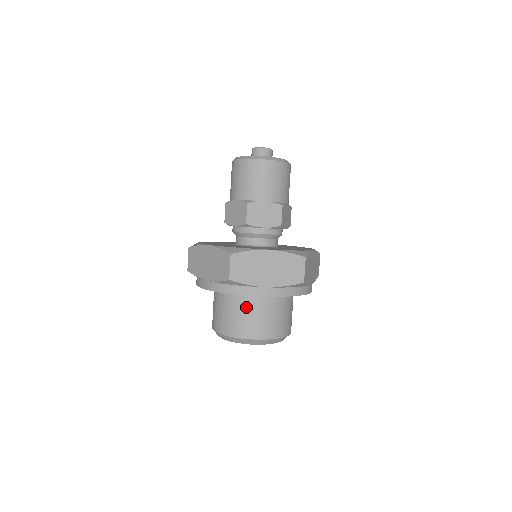
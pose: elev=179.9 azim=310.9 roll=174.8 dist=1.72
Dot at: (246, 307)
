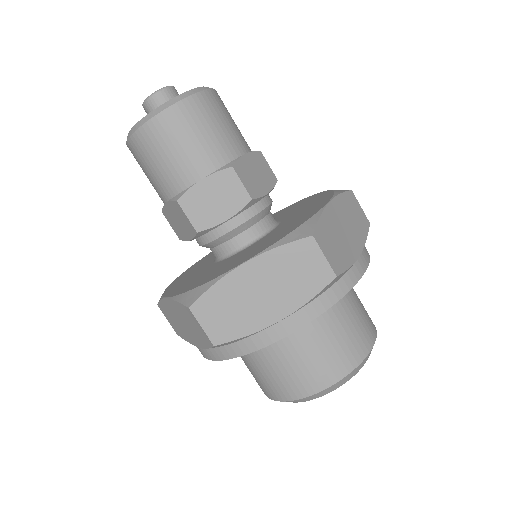
Dot at: (339, 314)
